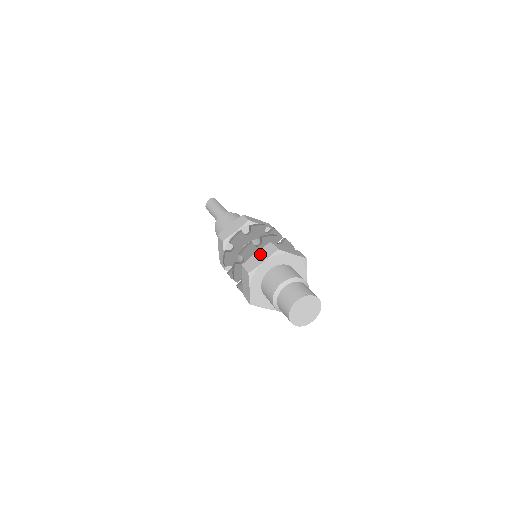
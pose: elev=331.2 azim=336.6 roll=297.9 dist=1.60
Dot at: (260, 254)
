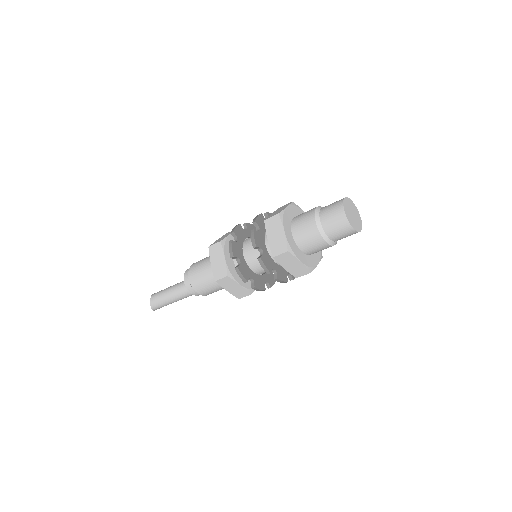
Dot at: (277, 211)
